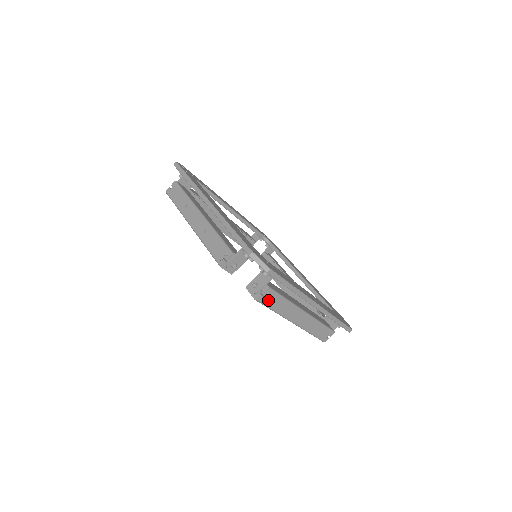
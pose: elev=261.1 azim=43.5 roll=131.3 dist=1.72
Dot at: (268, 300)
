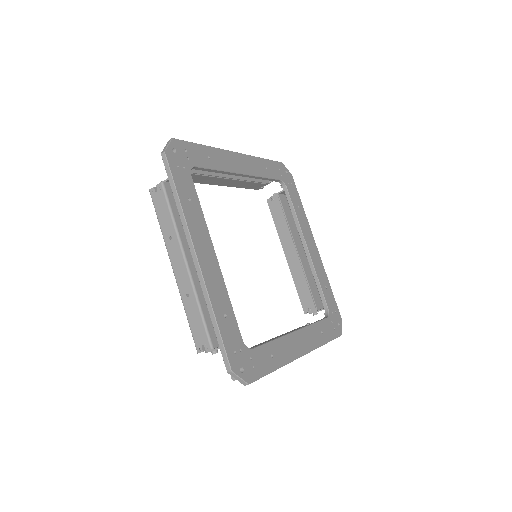
Dot at: occluded
